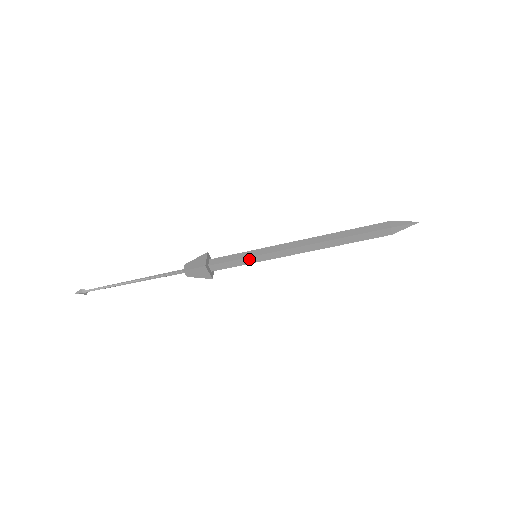
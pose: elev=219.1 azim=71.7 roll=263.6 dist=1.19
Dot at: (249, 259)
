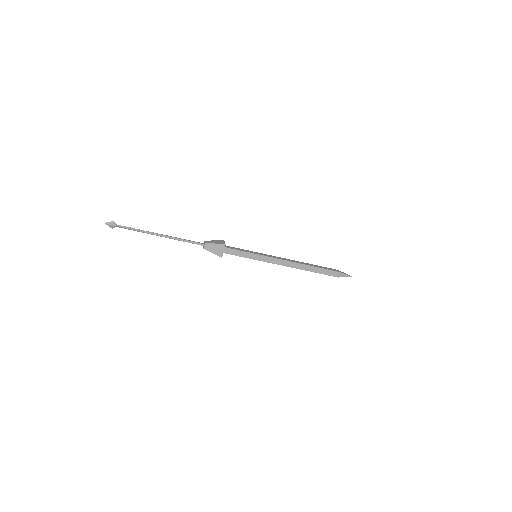
Dot at: (253, 255)
